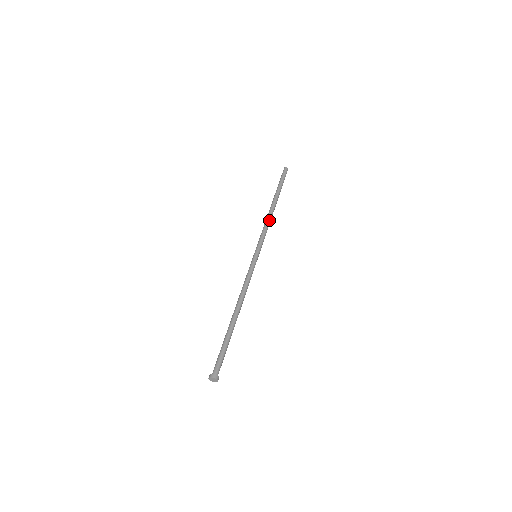
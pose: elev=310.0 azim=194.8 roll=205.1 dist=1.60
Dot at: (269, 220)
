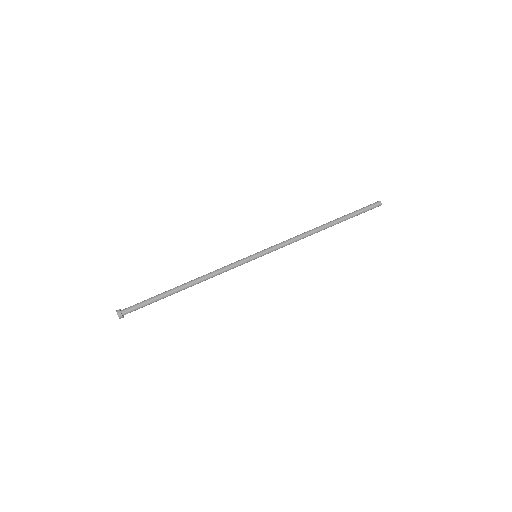
Dot at: (303, 238)
